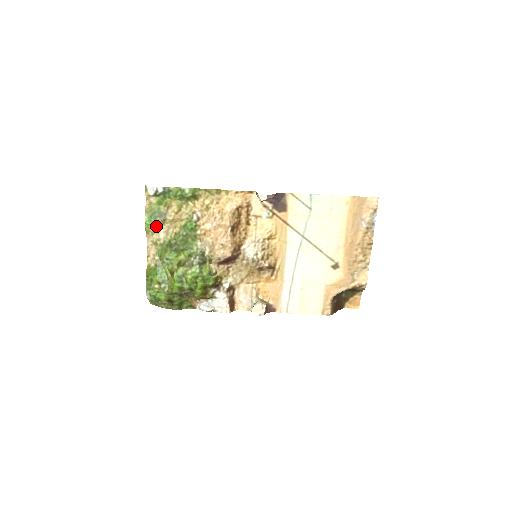
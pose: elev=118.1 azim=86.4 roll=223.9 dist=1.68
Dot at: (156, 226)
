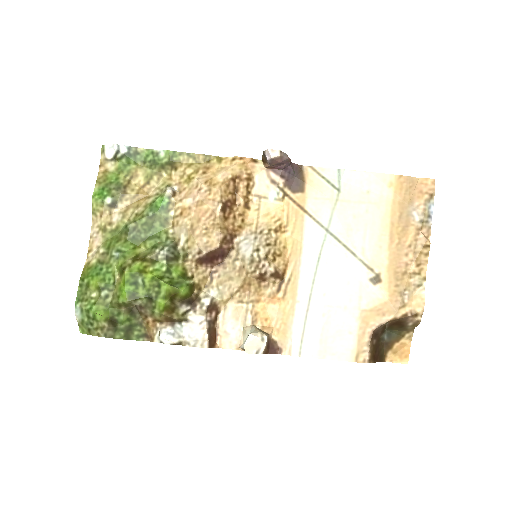
Dot at: (109, 202)
